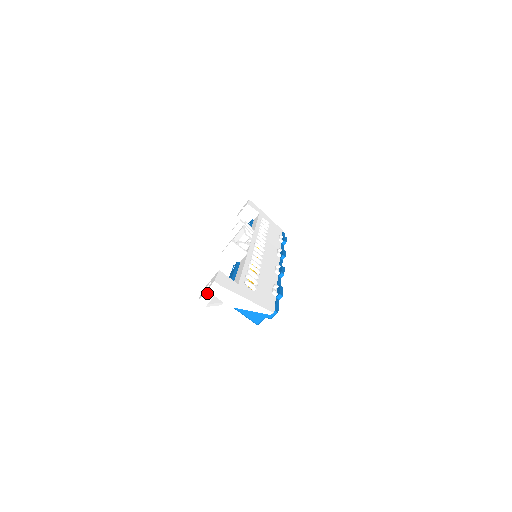
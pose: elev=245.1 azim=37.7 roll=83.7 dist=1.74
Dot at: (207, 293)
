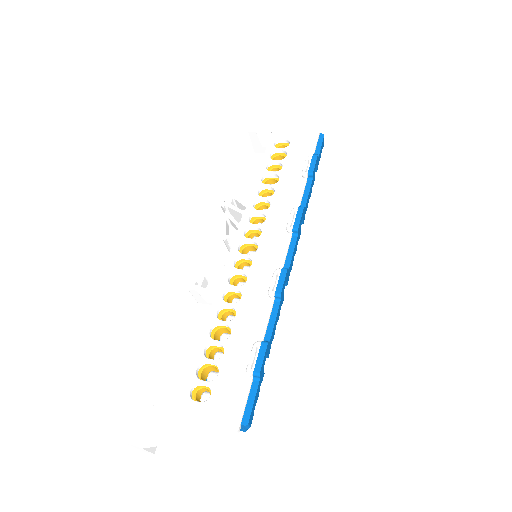
Dot at: (140, 449)
